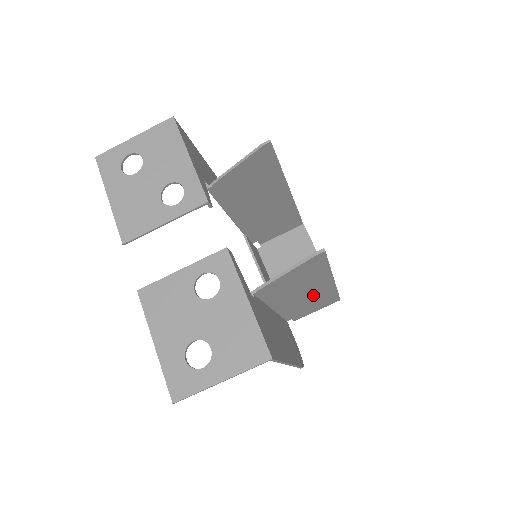
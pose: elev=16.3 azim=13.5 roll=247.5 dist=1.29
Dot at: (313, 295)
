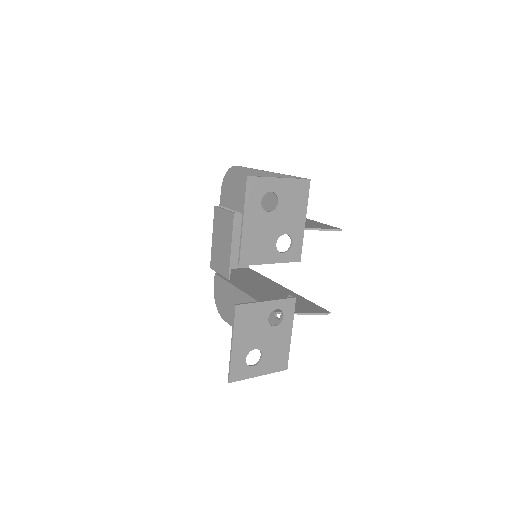
Dot at: occluded
